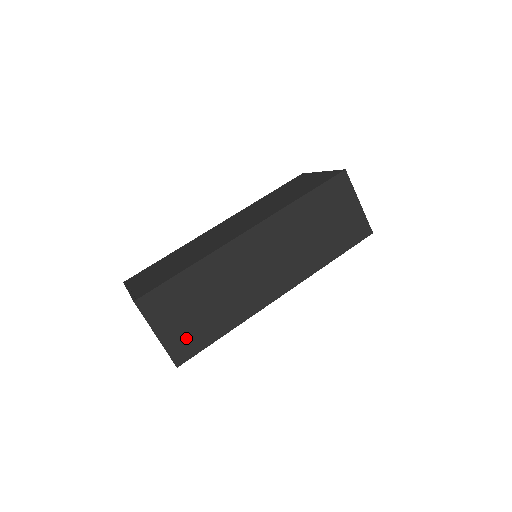
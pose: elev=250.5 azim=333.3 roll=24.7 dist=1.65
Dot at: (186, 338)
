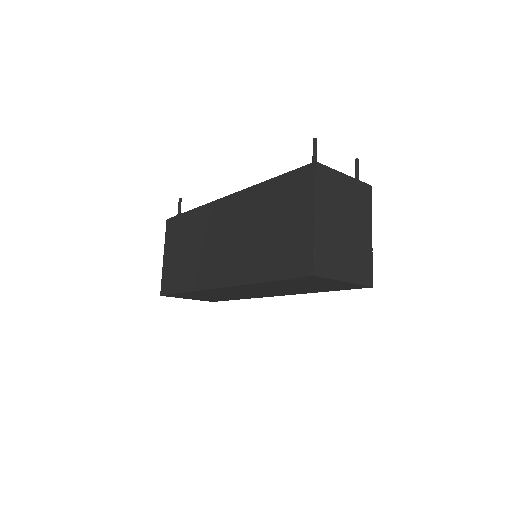
Dot at: (210, 299)
